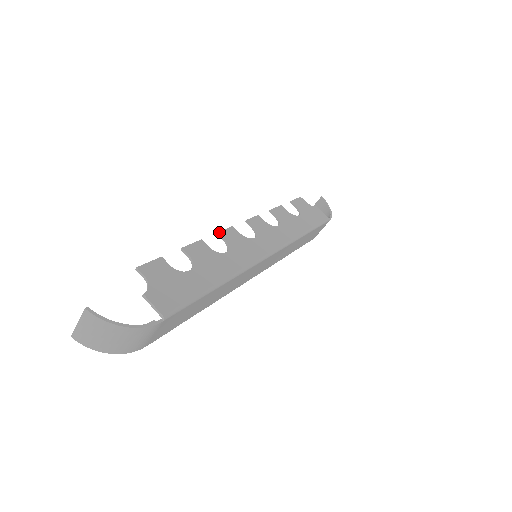
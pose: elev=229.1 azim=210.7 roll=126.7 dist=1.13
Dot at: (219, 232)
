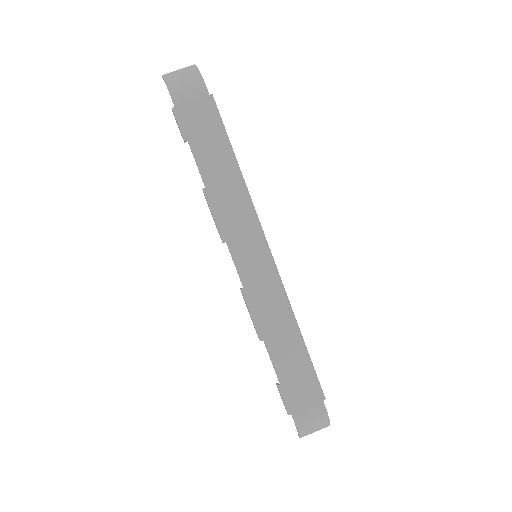
Dot at: occluded
